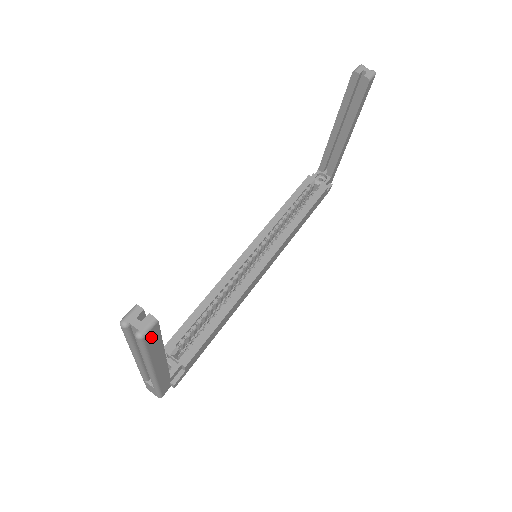
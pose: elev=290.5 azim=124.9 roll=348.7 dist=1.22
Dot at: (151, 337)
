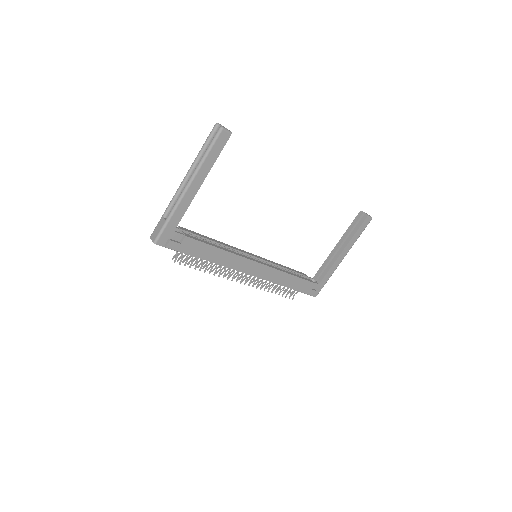
Dot at: (221, 140)
